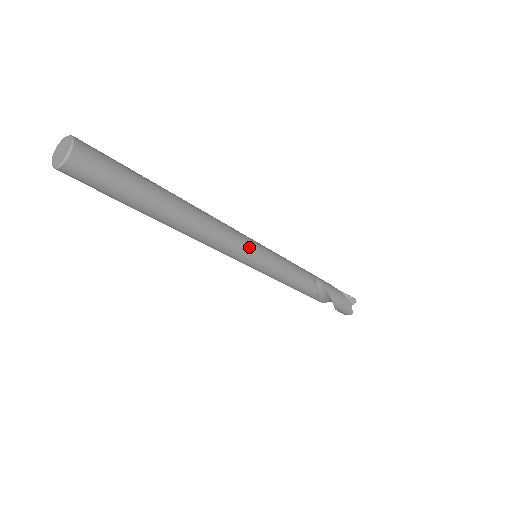
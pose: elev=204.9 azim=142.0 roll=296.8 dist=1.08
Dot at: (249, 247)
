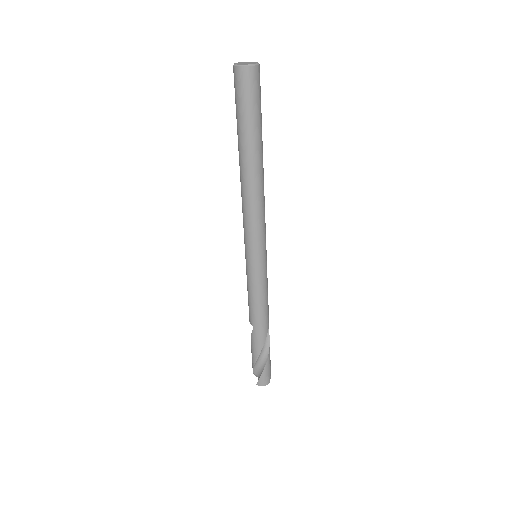
Dot at: (265, 235)
